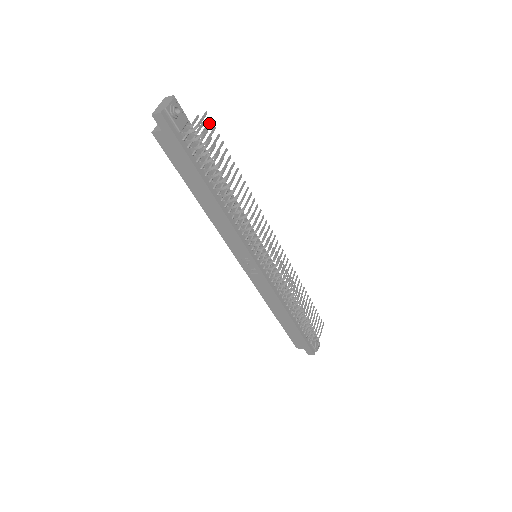
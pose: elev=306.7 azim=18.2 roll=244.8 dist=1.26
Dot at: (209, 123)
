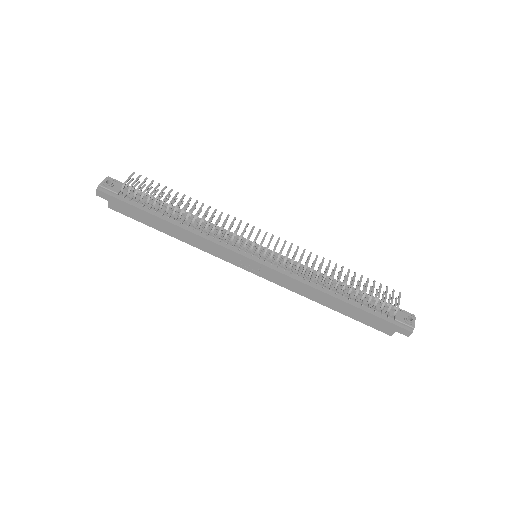
Dot at: (139, 177)
